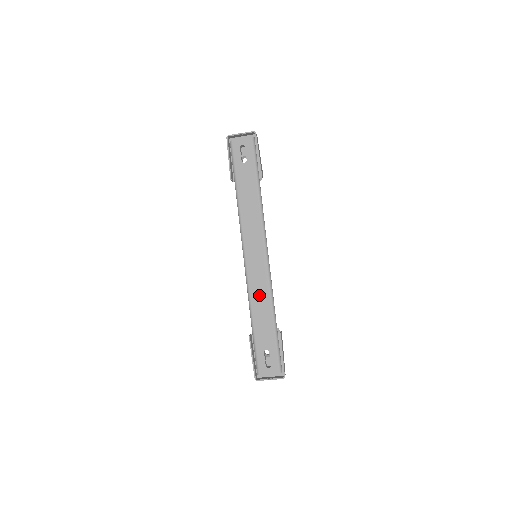
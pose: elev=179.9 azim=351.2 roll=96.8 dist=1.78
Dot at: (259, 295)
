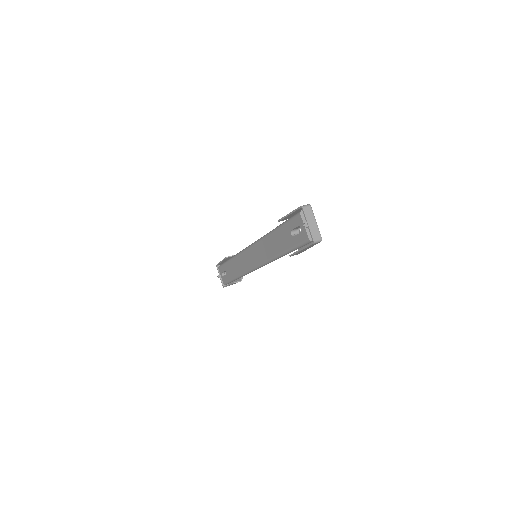
Dot at: (240, 263)
